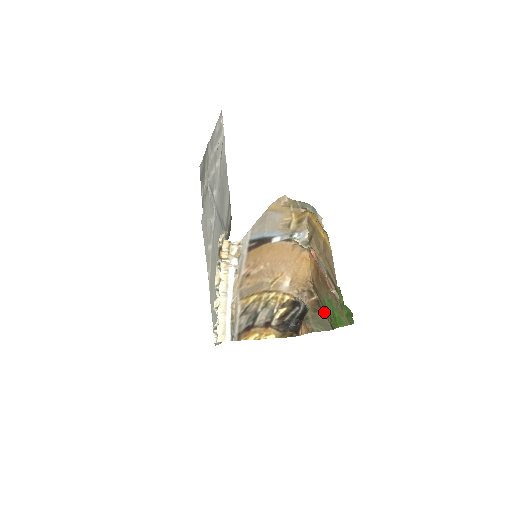
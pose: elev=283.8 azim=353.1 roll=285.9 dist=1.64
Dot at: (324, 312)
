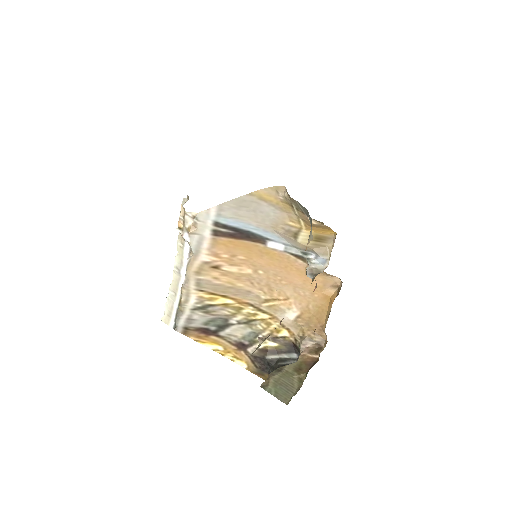
Dot at: (304, 379)
